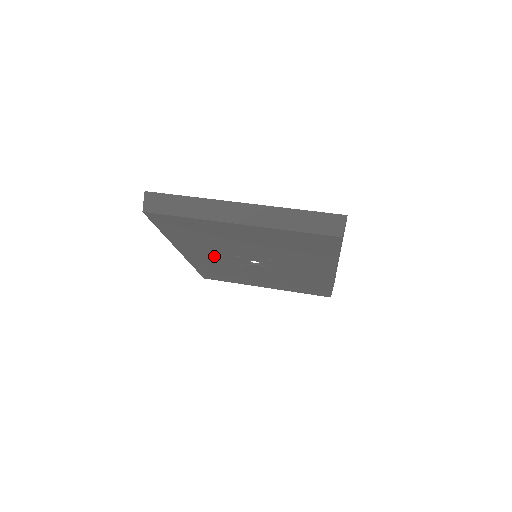
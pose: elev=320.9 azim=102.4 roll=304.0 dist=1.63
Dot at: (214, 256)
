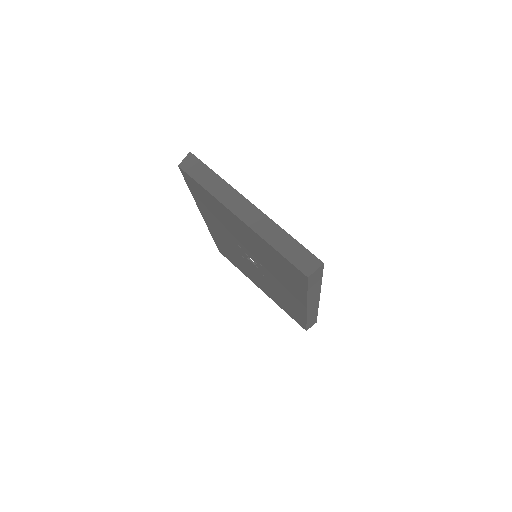
Dot at: (225, 236)
